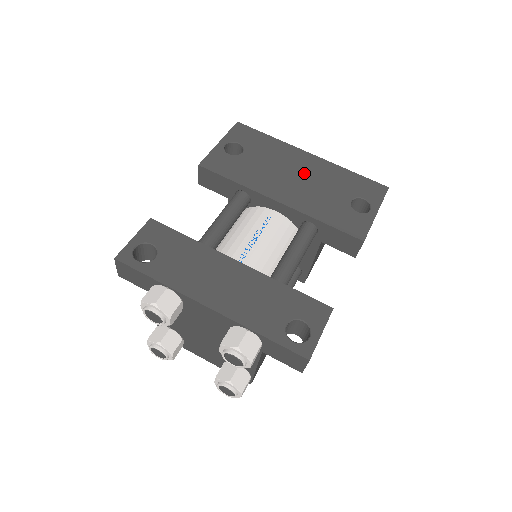
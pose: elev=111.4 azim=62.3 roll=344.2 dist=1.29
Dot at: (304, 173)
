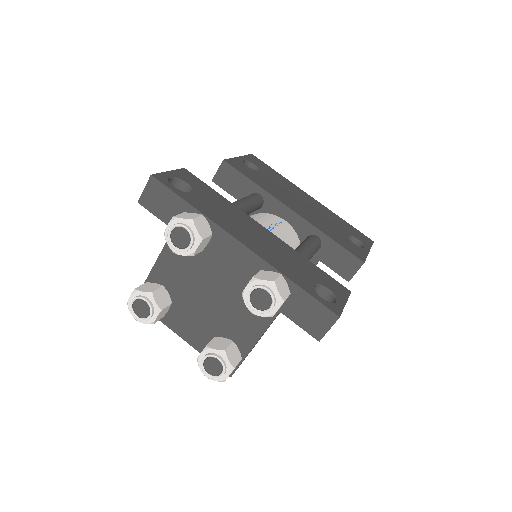
Dot at: (309, 204)
